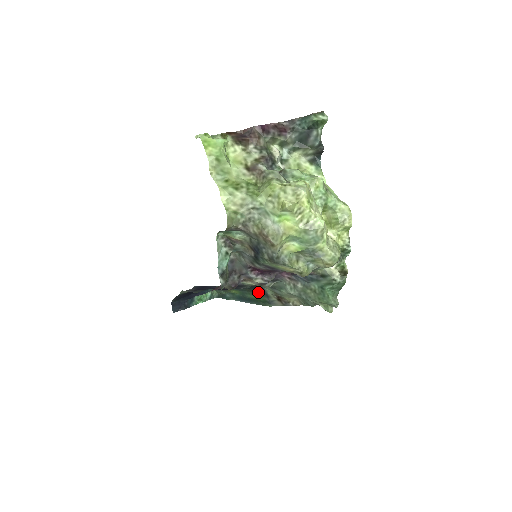
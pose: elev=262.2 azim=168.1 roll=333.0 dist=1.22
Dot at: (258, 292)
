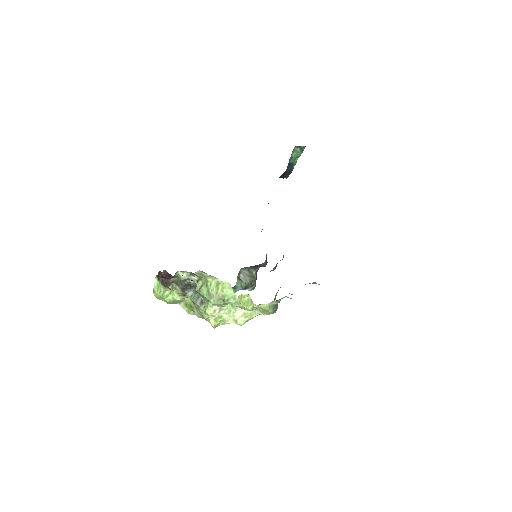
Dot at: occluded
